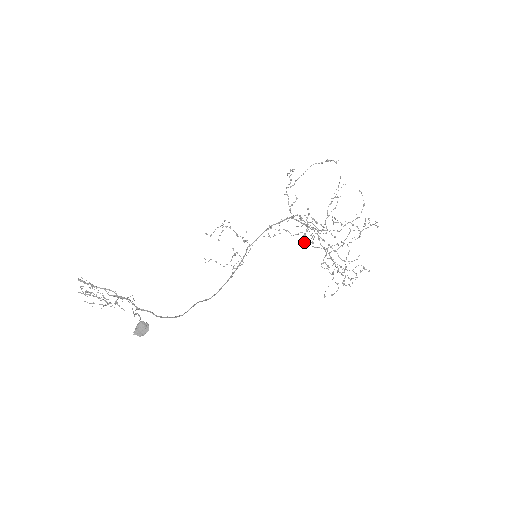
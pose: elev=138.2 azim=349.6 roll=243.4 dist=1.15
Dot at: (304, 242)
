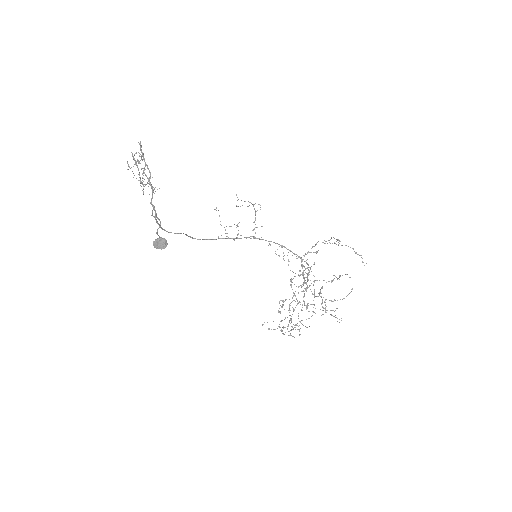
Dot at: (291, 281)
